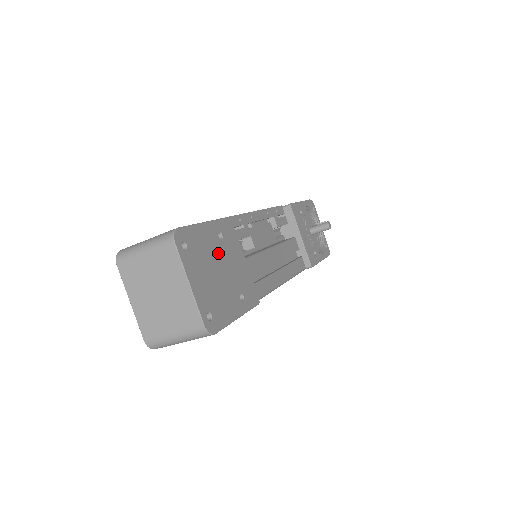
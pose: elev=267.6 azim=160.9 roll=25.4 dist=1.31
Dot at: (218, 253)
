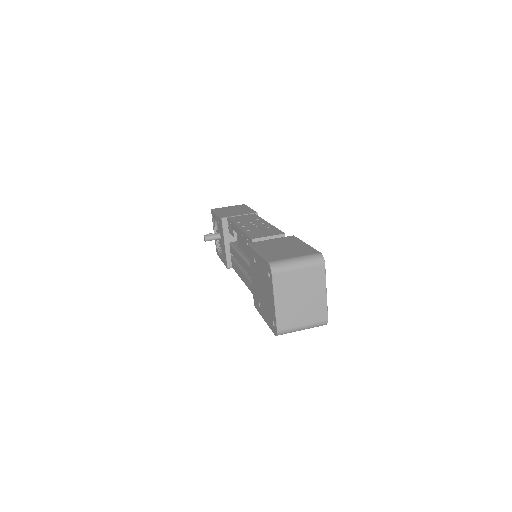
Dot at: occluded
